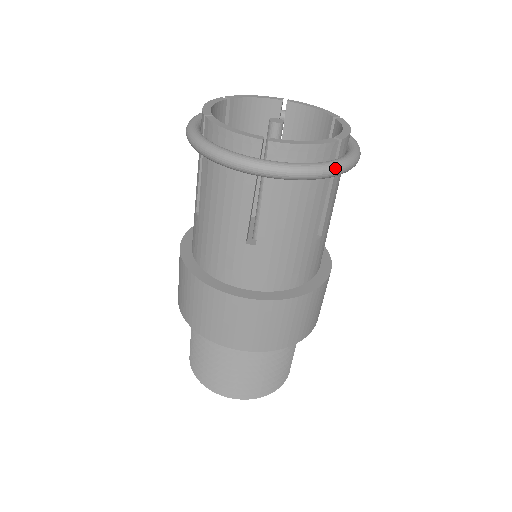
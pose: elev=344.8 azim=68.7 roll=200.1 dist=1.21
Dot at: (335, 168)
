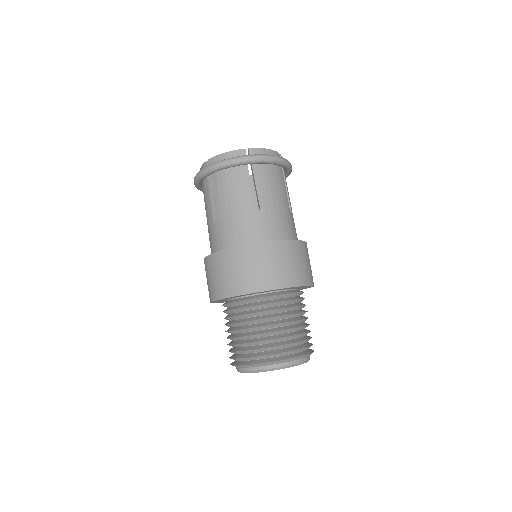
Dot at: (284, 159)
